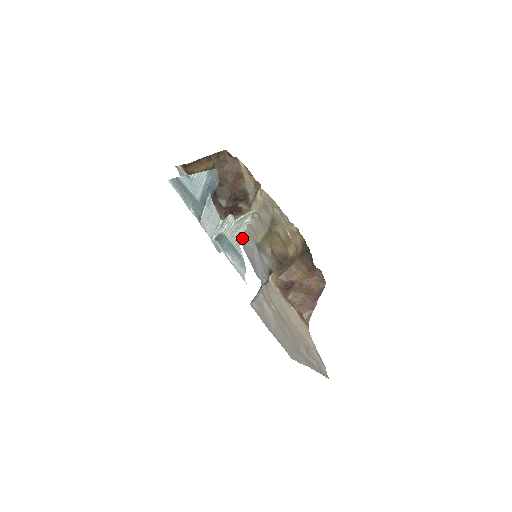
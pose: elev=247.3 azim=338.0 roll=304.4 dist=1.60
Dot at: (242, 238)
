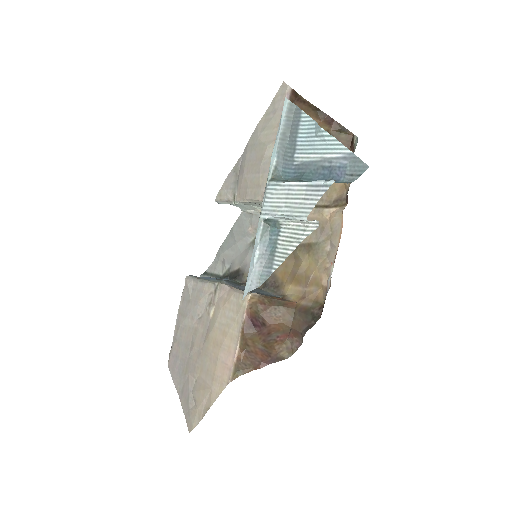
Dot at: (249, 212)
